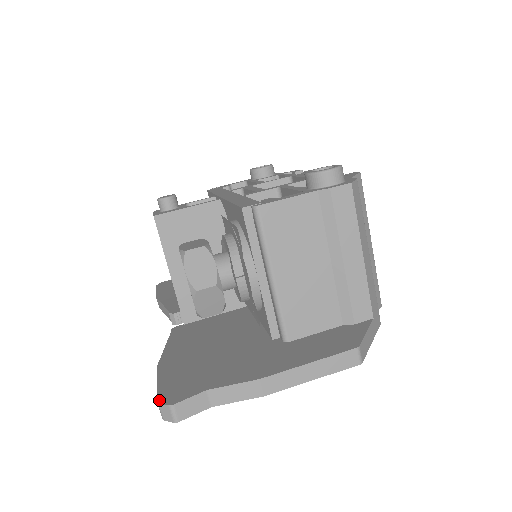
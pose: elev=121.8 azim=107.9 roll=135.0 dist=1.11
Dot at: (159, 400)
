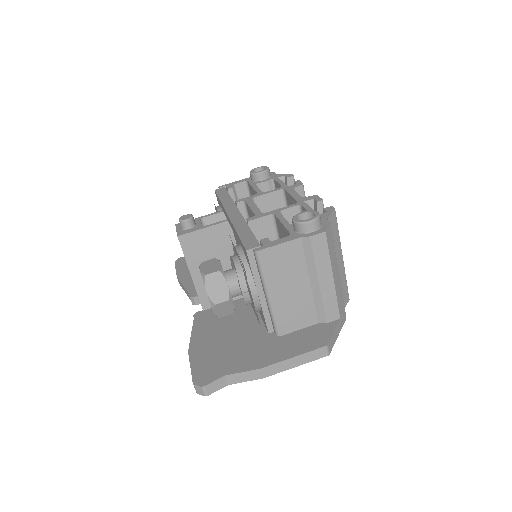
Dot at: (194, 382)
